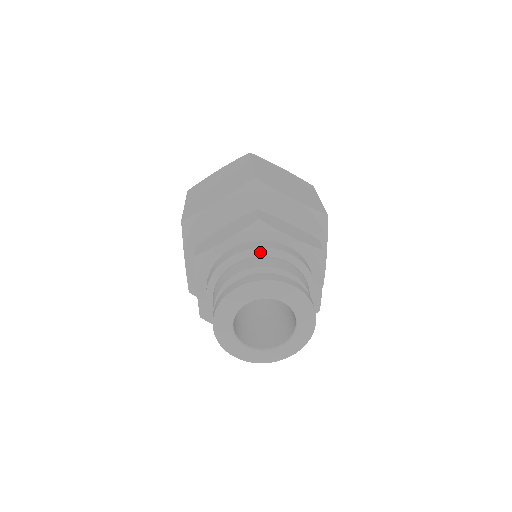
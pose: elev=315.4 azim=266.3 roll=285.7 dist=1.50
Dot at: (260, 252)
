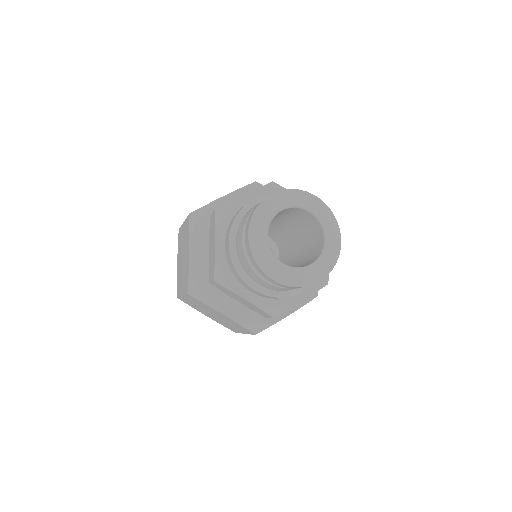
Dot at: occluded
